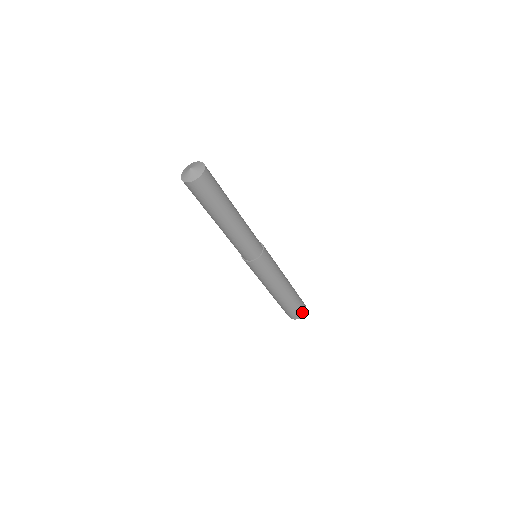
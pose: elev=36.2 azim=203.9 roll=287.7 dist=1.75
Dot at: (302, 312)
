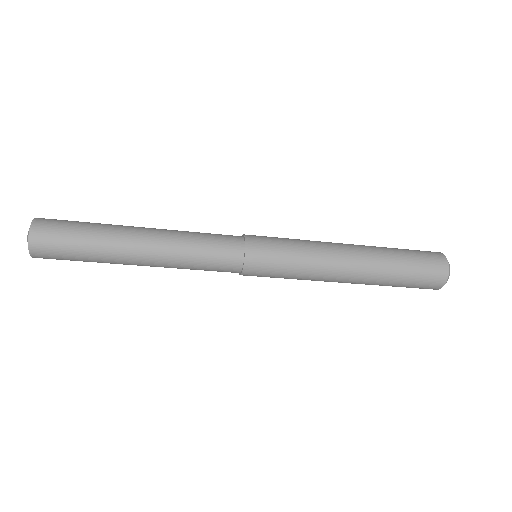
Dot at: (431, 287)
